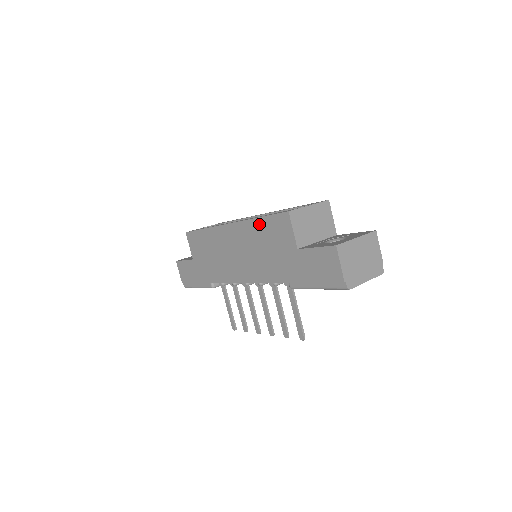
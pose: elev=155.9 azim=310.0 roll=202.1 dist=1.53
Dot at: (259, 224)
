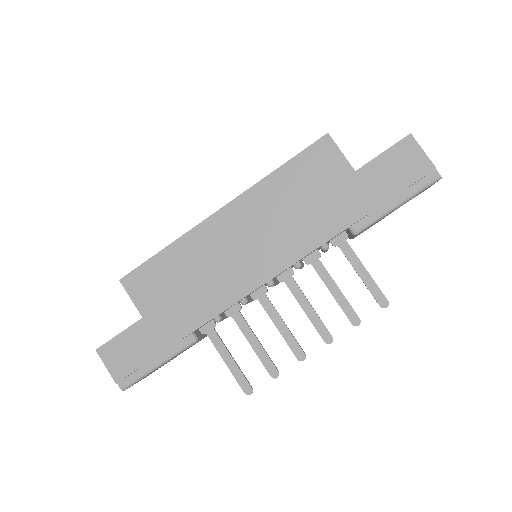
Dot at: (281, 176)
